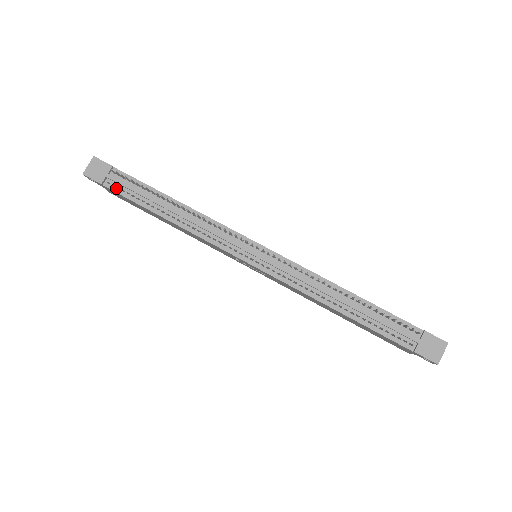
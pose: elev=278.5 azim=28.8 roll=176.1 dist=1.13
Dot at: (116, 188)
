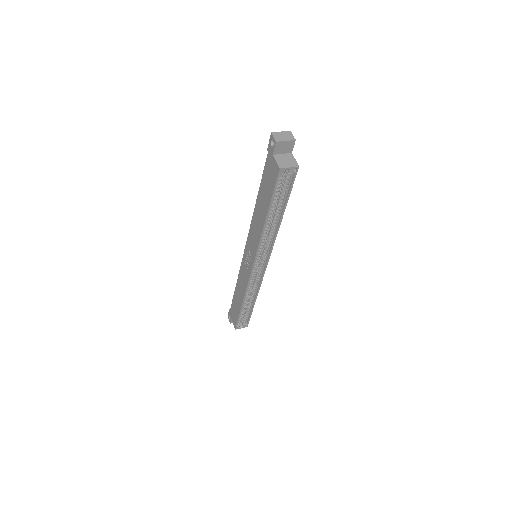
Dot at: occluded
